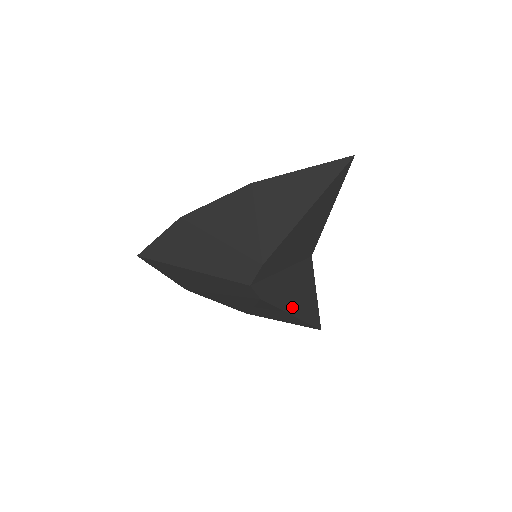
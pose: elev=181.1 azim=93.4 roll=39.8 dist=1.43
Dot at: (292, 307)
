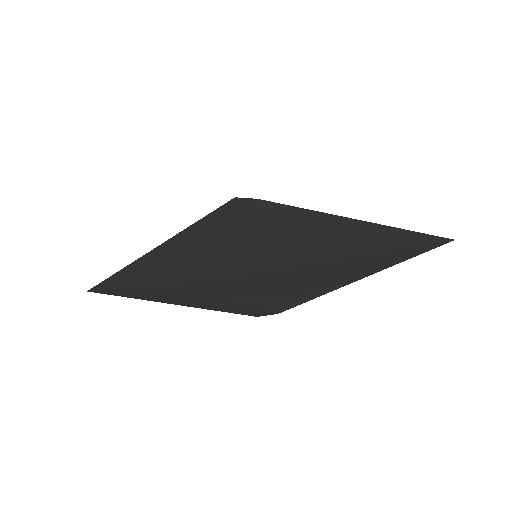
Dot at: occluded
